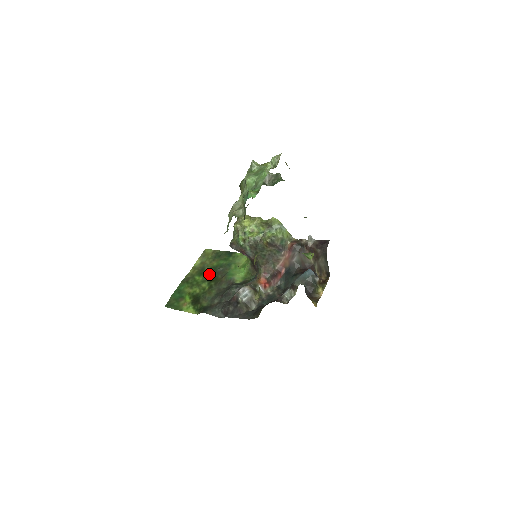
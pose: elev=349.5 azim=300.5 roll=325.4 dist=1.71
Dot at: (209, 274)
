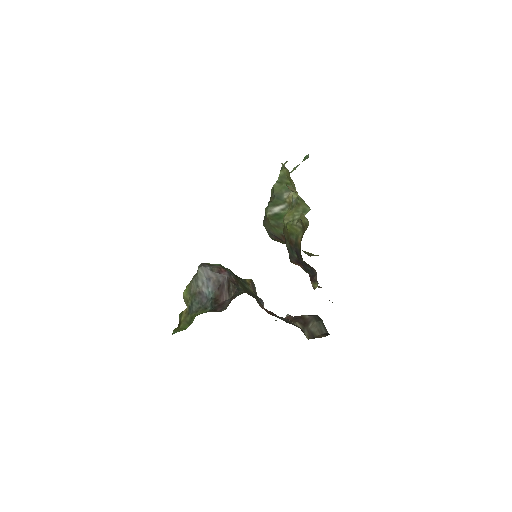
Dot at: occluded
